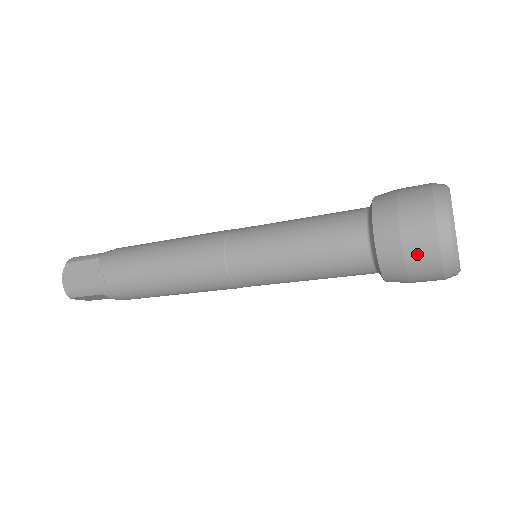
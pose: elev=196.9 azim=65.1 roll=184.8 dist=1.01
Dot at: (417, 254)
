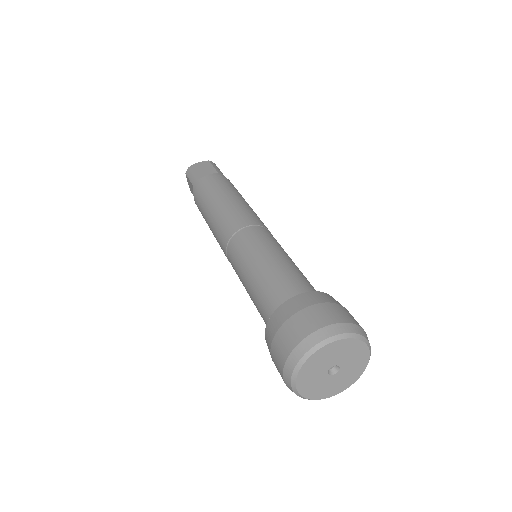
Dot at: occluded
